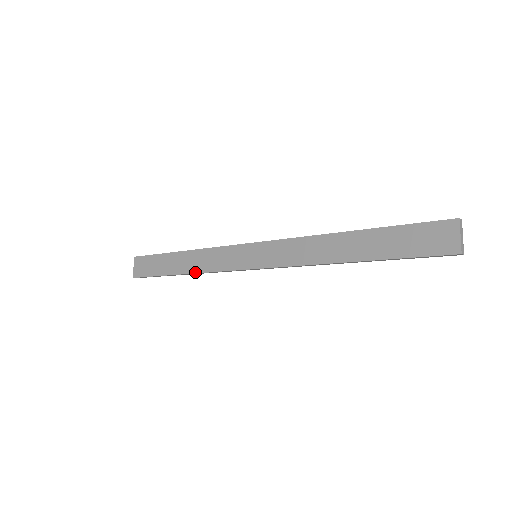
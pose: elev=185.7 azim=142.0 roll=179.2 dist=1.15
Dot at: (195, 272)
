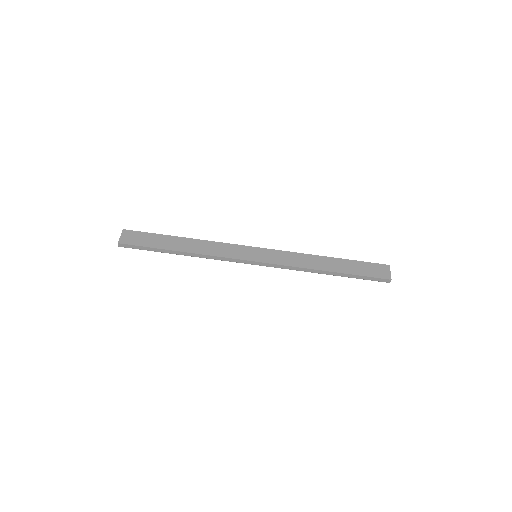
Dot at: (197, 253)
